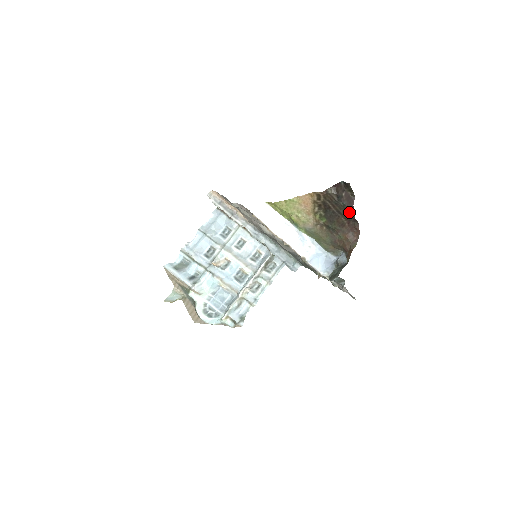
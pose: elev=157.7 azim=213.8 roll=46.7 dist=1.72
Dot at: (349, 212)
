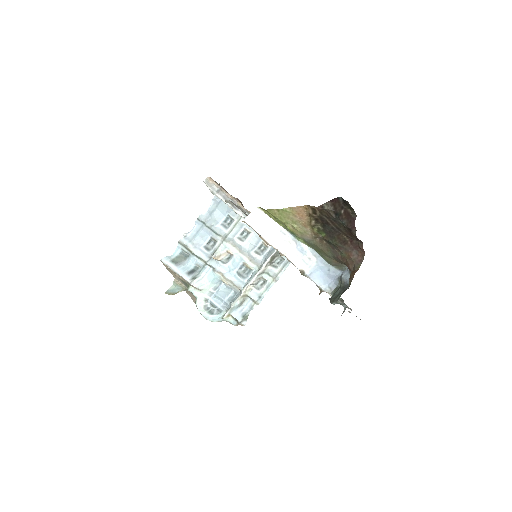
Dot at: (350, 231)
